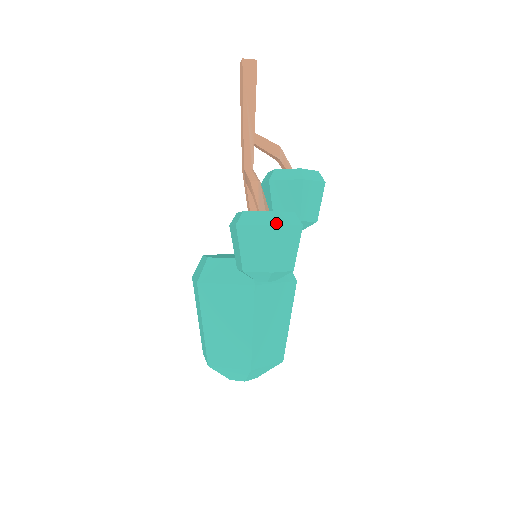
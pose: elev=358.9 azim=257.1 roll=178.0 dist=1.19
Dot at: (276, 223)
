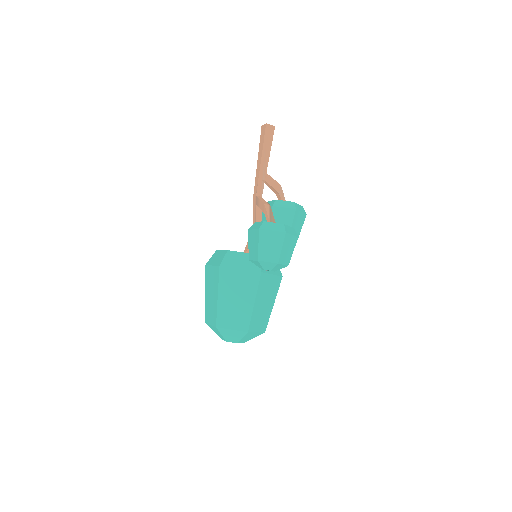
Dot at: (286, 232)
